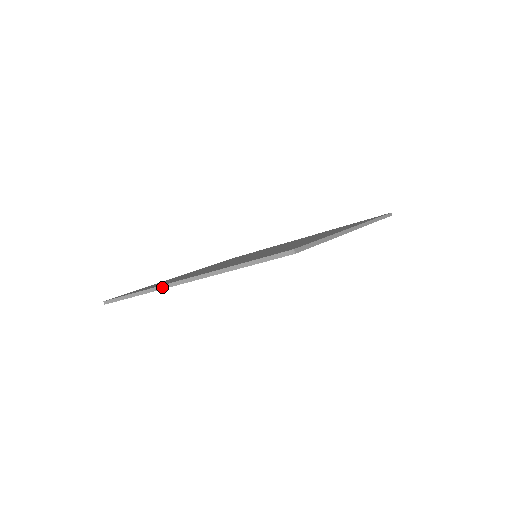
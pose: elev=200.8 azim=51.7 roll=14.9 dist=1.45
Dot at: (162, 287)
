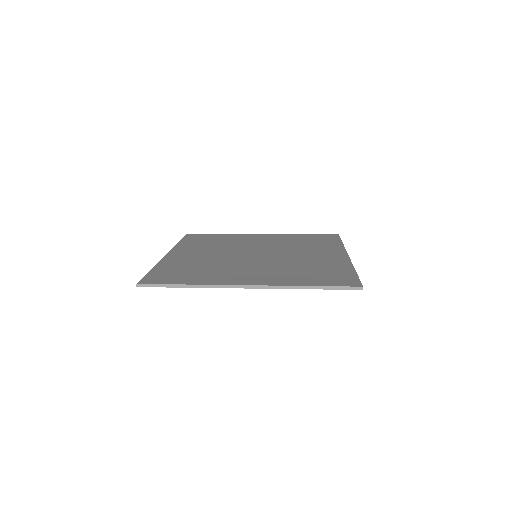
Dot at: (222, 286)
